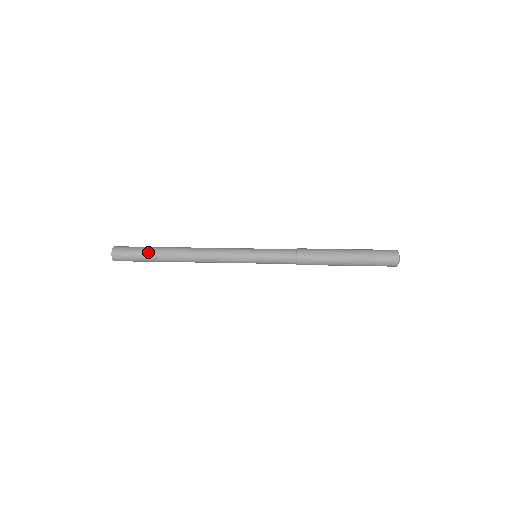
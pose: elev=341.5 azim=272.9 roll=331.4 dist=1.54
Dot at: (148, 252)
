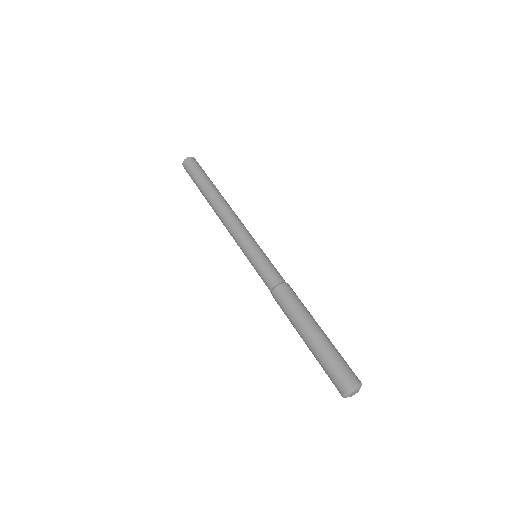
Dot at: (198, 182)
